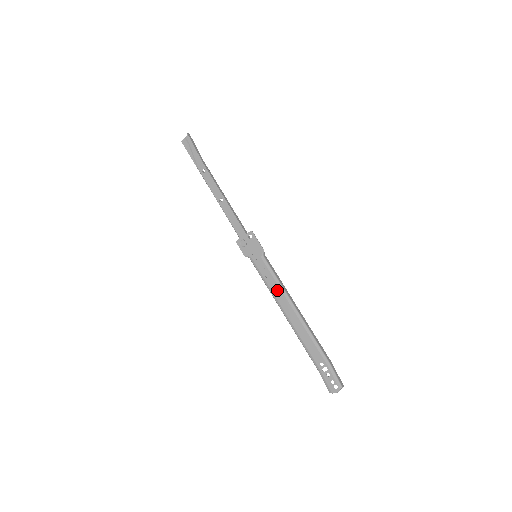
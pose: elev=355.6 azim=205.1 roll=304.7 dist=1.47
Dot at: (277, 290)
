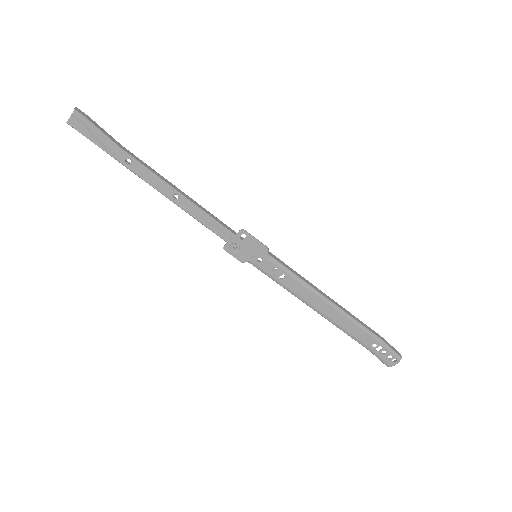
Dot at: (300, 289)
